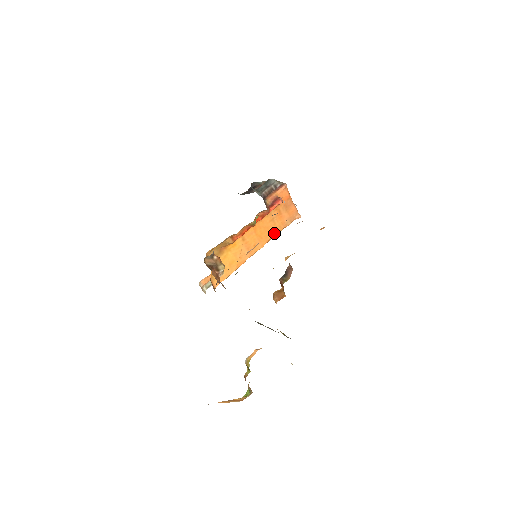
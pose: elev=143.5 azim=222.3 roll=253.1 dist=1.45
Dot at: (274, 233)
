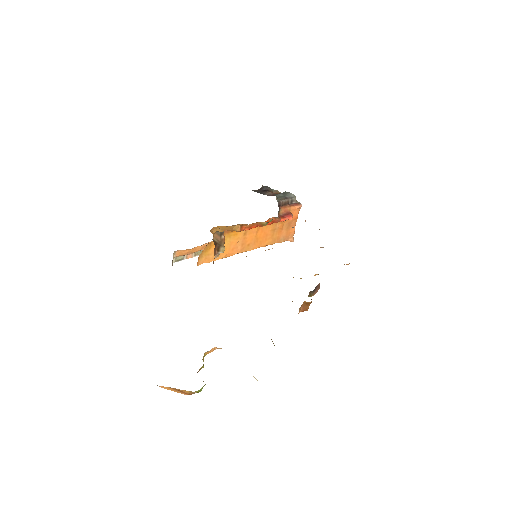
Dot at: (268, 243)
